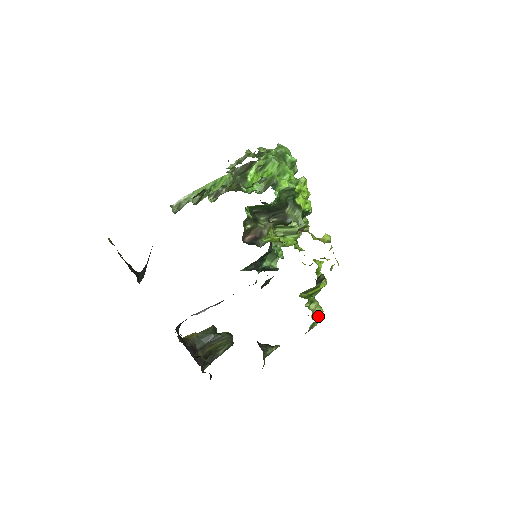
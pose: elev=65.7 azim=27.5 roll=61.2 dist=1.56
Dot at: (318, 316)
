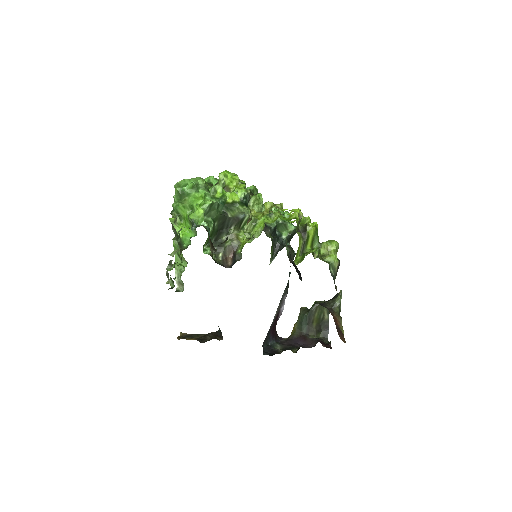
Dot at: (330, 257)
